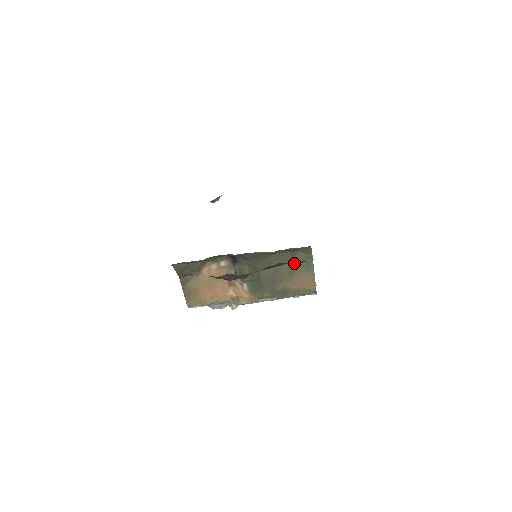
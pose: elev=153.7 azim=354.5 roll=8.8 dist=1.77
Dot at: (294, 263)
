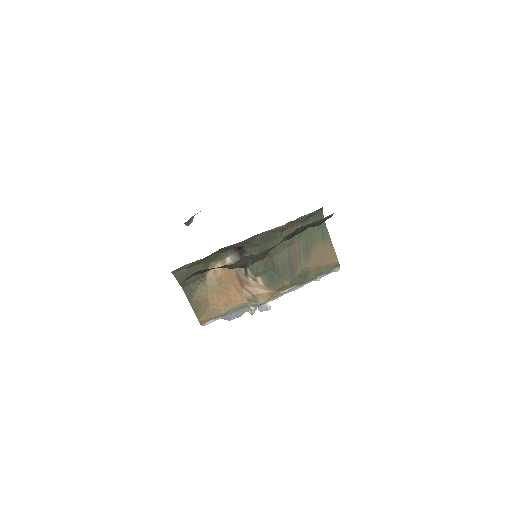
Dot at: (307, 237)
